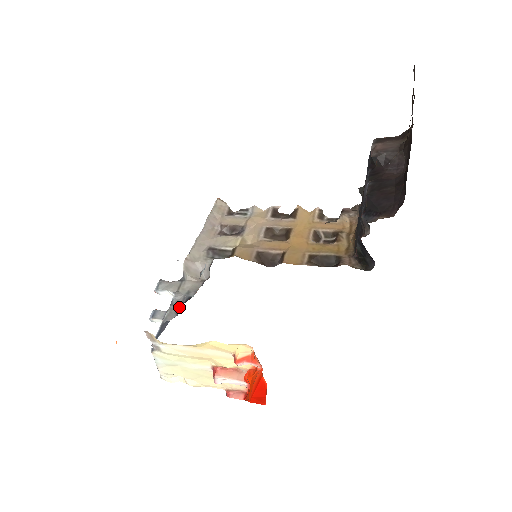
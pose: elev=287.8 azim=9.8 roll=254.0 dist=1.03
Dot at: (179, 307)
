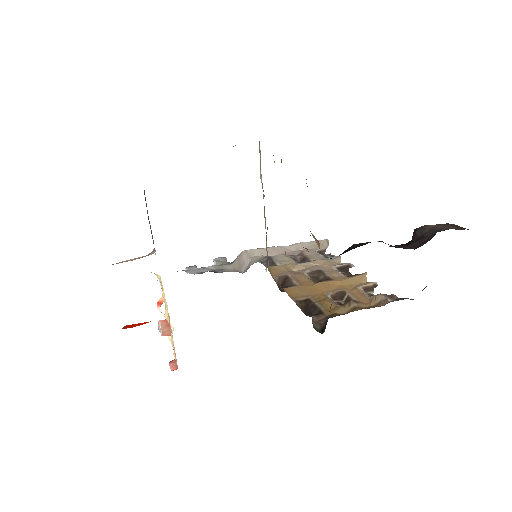
Dot at: (204, 272)
